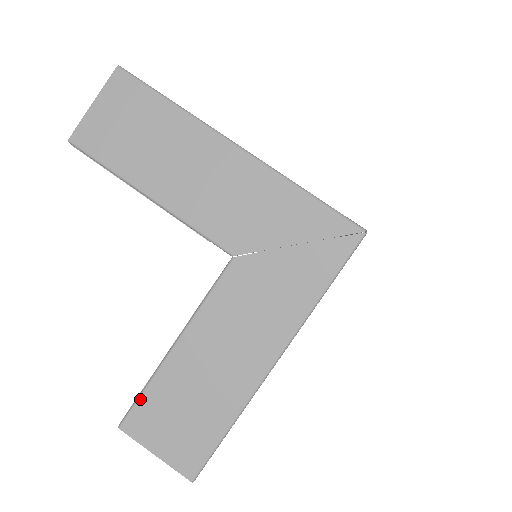
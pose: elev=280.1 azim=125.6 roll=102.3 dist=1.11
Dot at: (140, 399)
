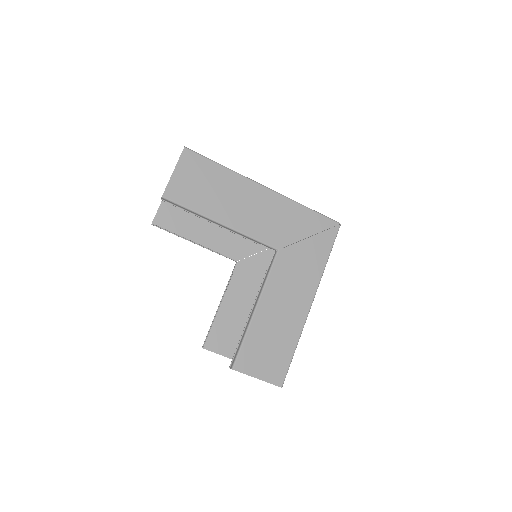
Dot at: (242, 347)
